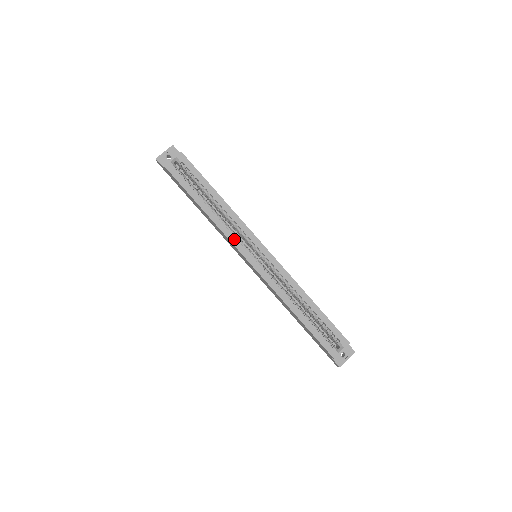
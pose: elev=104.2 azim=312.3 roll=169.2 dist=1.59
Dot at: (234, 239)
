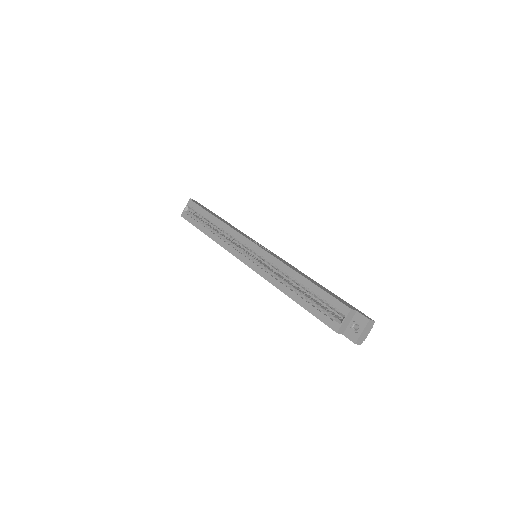
Dot at: (230, 248)
